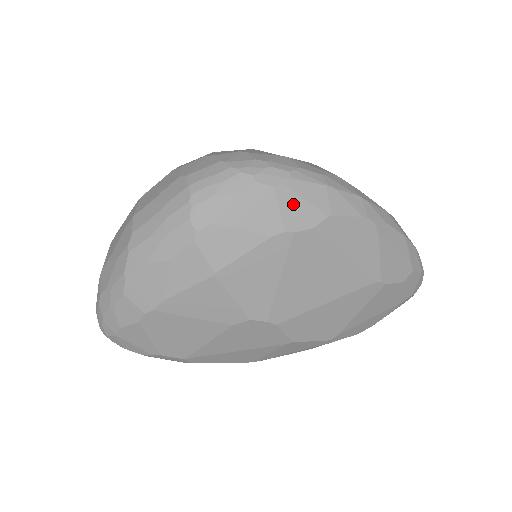
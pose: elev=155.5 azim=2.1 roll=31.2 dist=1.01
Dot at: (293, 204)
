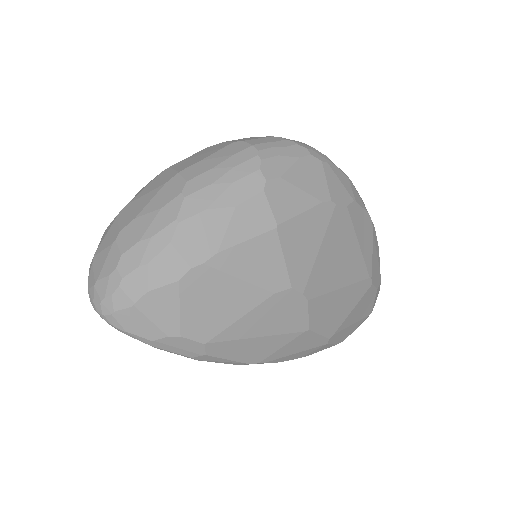
Dot at: (334, 181)
